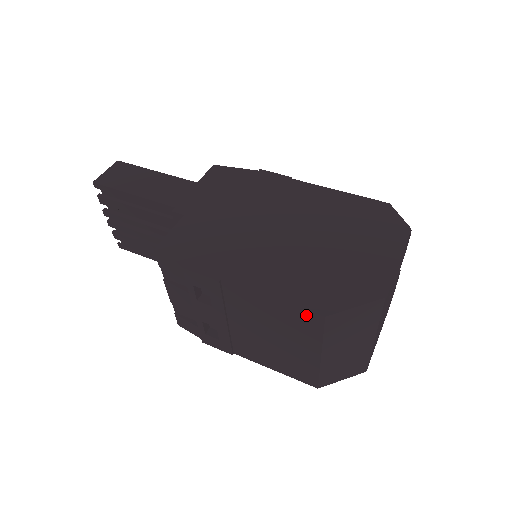
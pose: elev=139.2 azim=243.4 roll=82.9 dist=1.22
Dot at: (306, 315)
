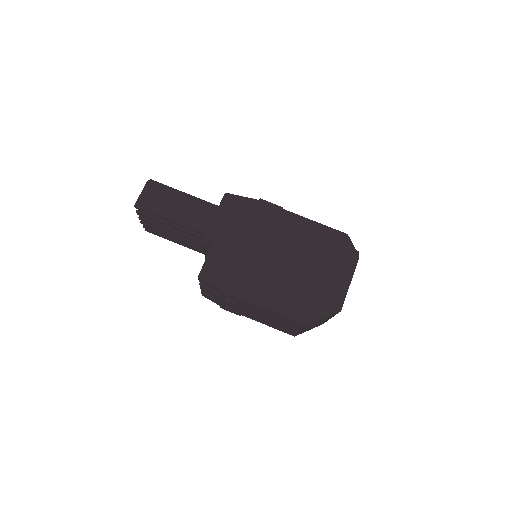
Dot at: (296, 322)
